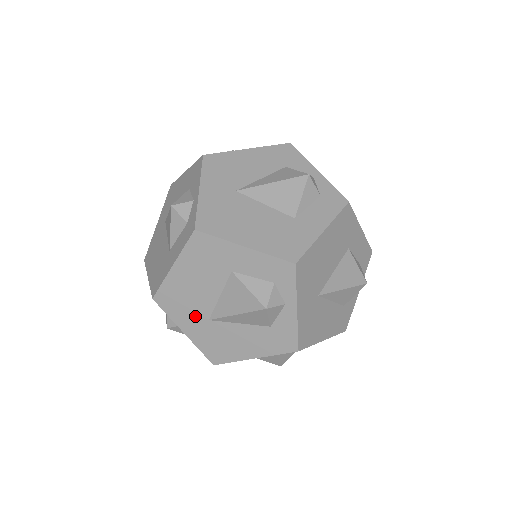
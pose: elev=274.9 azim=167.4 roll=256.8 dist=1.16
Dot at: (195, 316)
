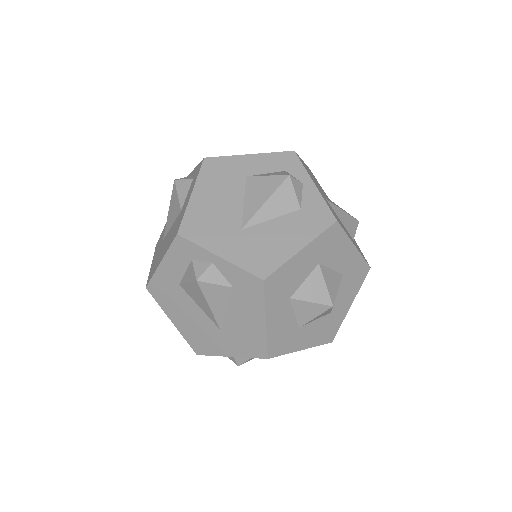
Dot at: (226, 232)
